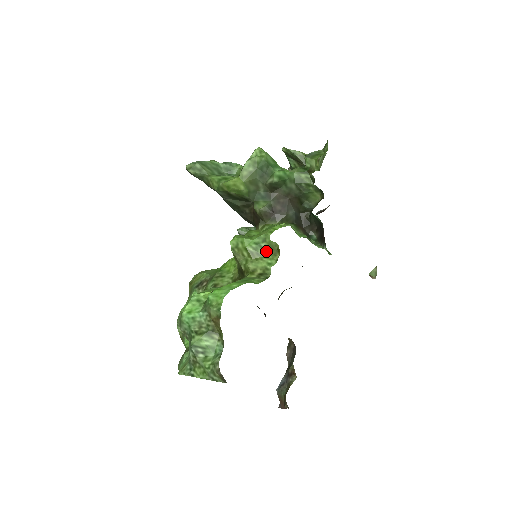
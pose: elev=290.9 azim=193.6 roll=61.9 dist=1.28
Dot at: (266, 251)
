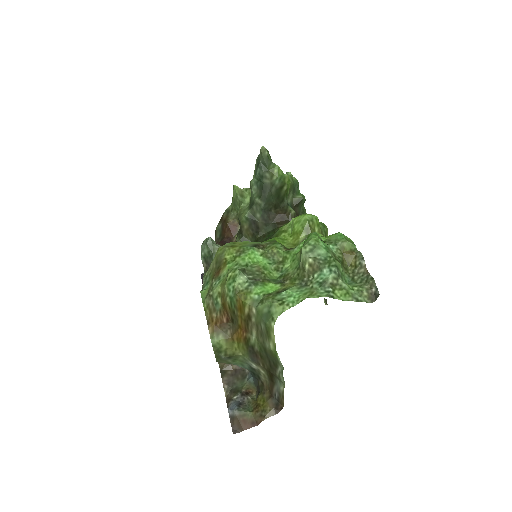
Dot at: (325, 235)
